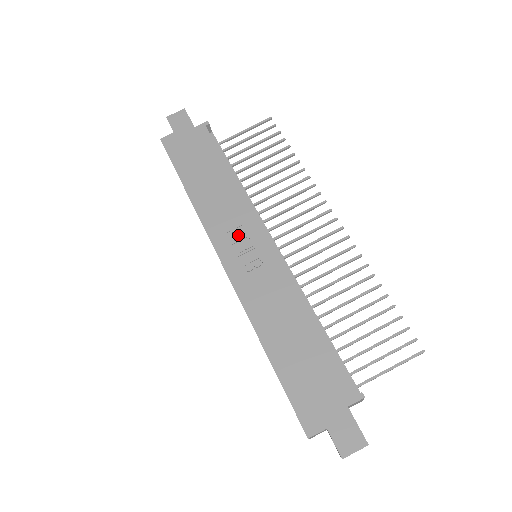
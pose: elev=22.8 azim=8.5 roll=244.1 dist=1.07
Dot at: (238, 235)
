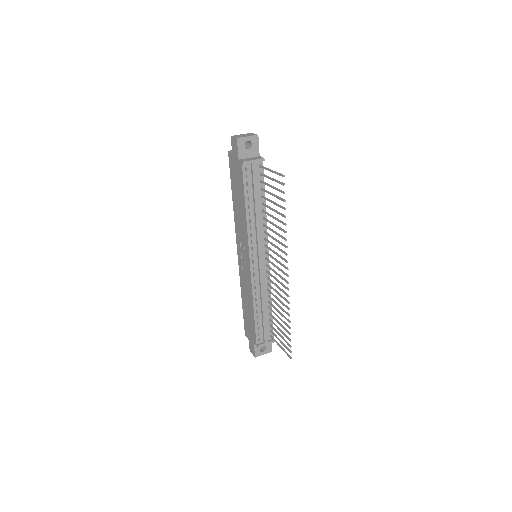
Dot at: (242, 246)
